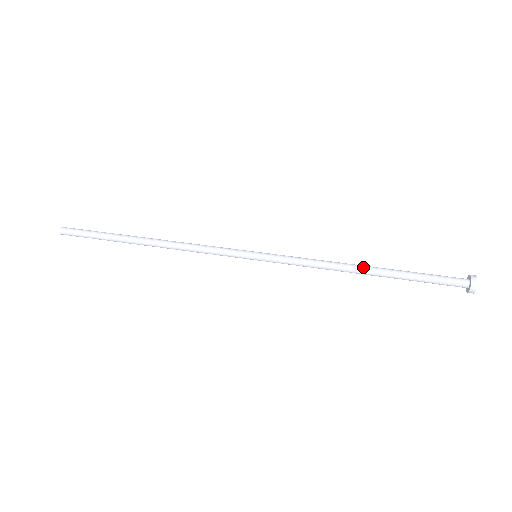
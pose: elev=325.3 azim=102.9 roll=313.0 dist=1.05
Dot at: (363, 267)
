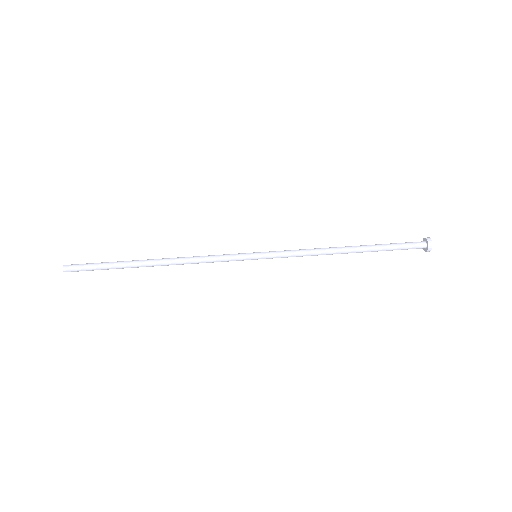
Dot at: (346, 247)
